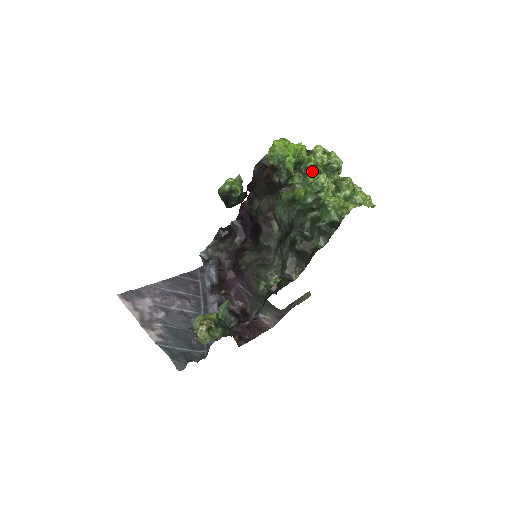
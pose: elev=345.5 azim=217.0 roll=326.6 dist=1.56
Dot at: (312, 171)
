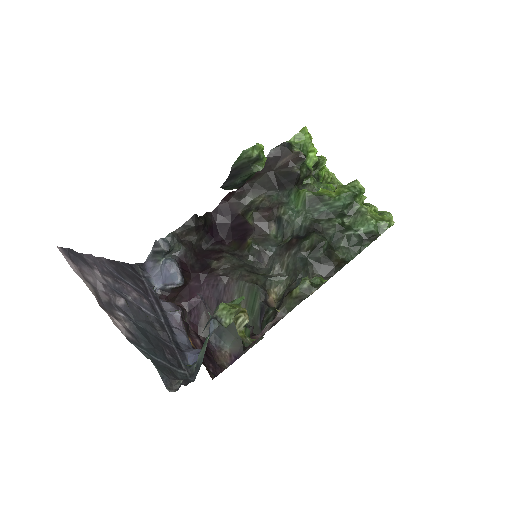
Dot at: occluded
